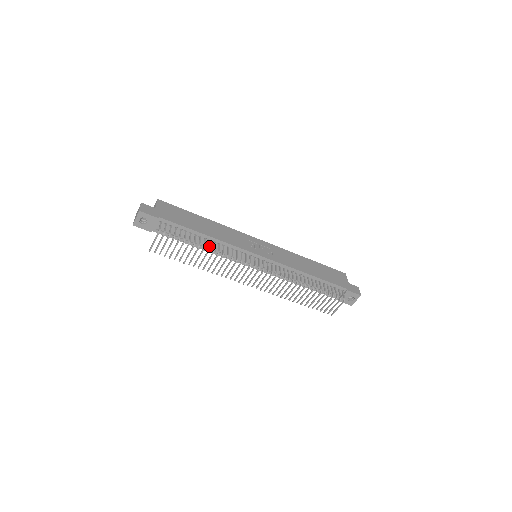
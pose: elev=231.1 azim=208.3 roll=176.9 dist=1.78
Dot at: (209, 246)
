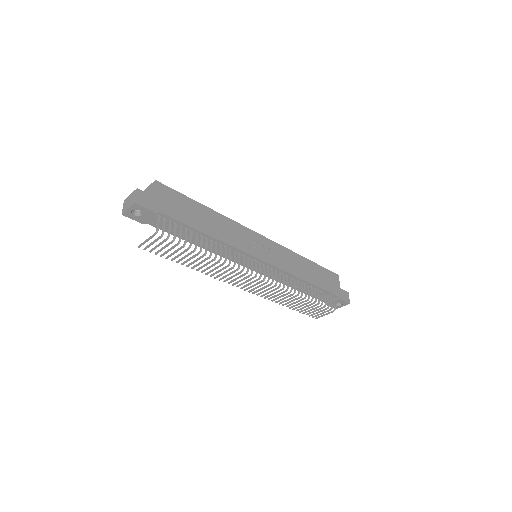
Dot at: (211, 251)
